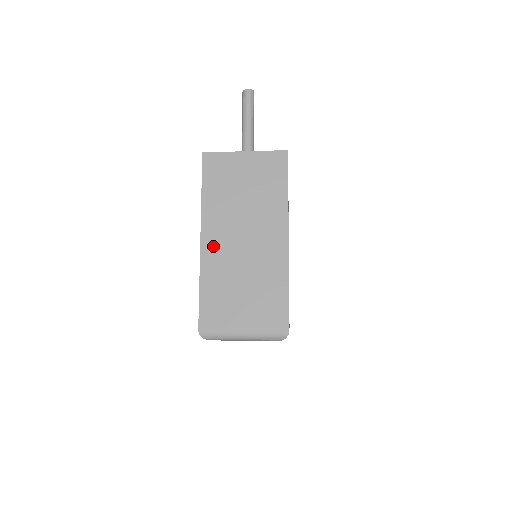
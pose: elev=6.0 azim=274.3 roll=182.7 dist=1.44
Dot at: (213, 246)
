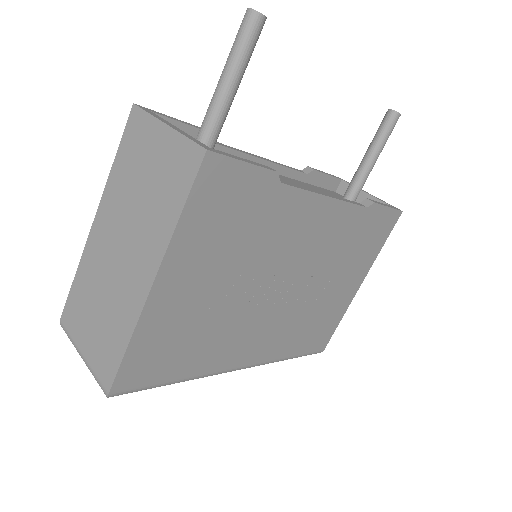
Dot at: (98, 237)
